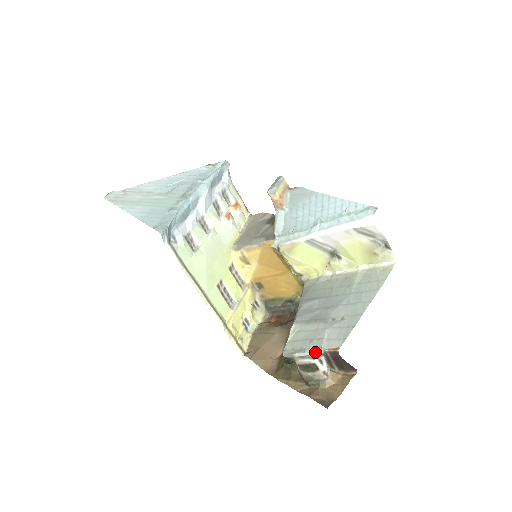
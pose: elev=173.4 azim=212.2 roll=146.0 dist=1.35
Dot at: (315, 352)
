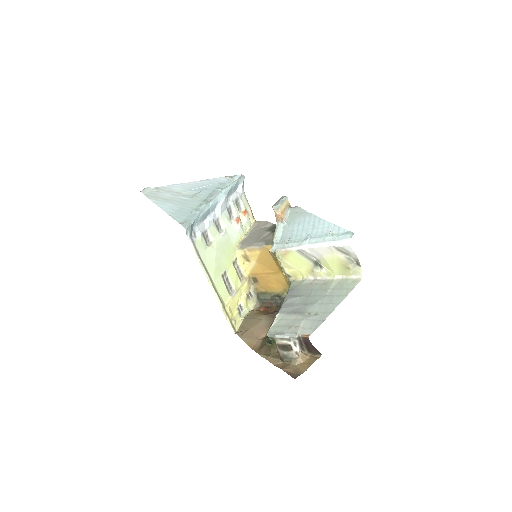
Dot at: (292, 336)
